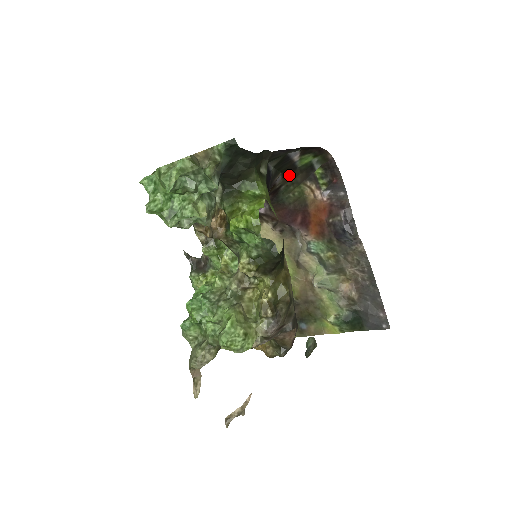
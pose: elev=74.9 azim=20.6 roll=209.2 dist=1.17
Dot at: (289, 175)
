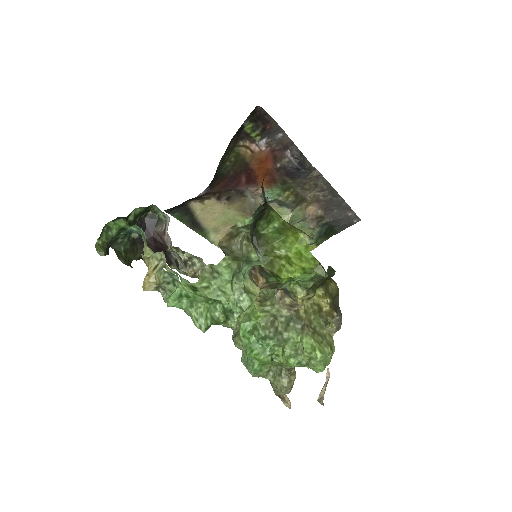
Dot at: occluded
